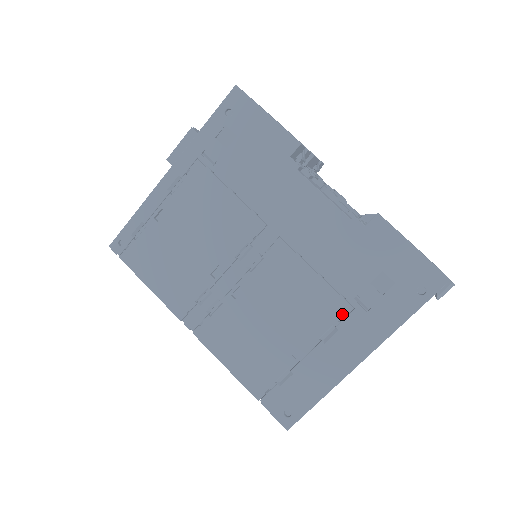
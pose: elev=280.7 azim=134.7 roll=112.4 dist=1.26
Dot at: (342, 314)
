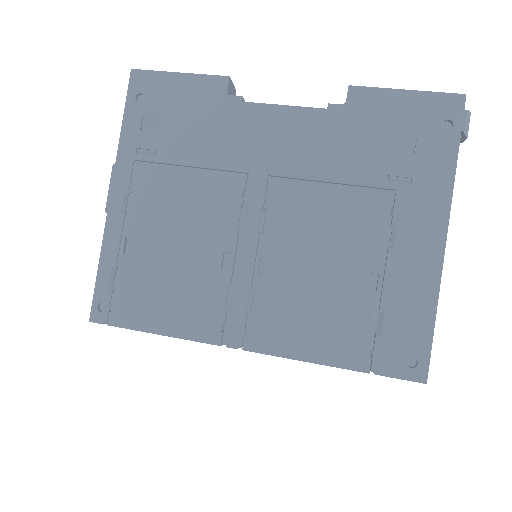
Dot at: (388, 206)
